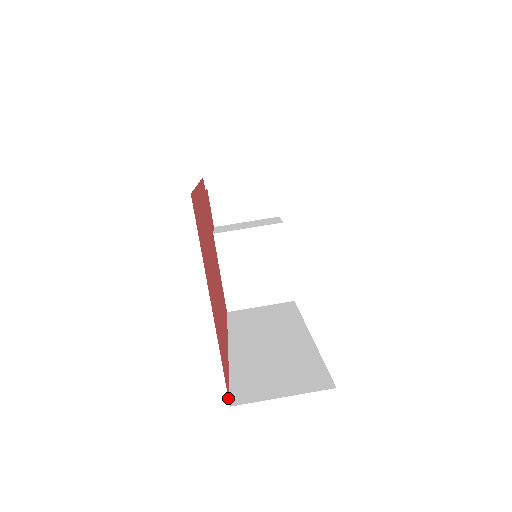
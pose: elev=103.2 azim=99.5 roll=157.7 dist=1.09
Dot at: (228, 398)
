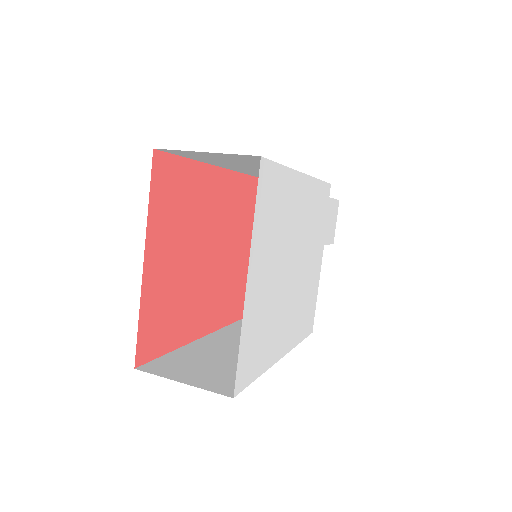
Dot at: (135, 359)
